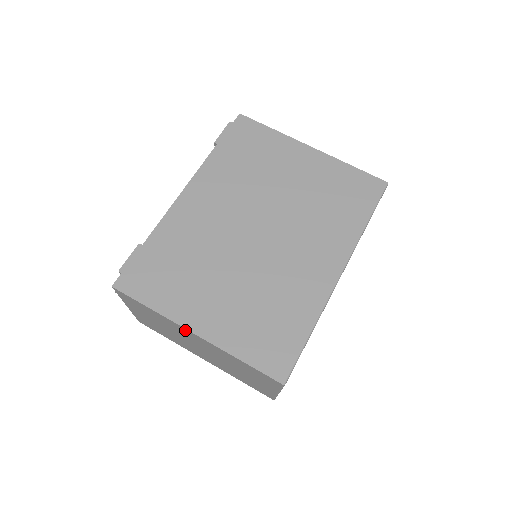
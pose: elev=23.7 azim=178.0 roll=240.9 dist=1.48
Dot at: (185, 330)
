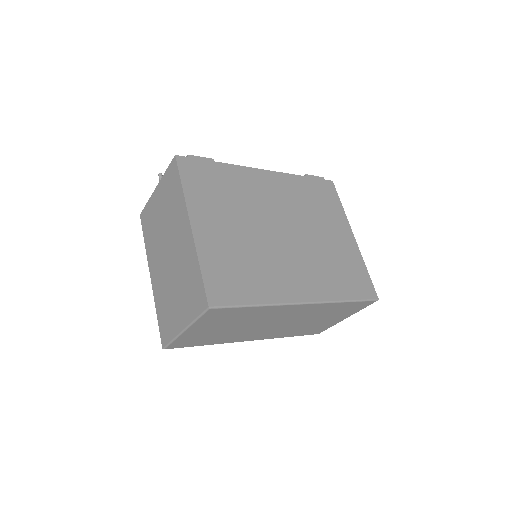
Dot at: (186, 220)
